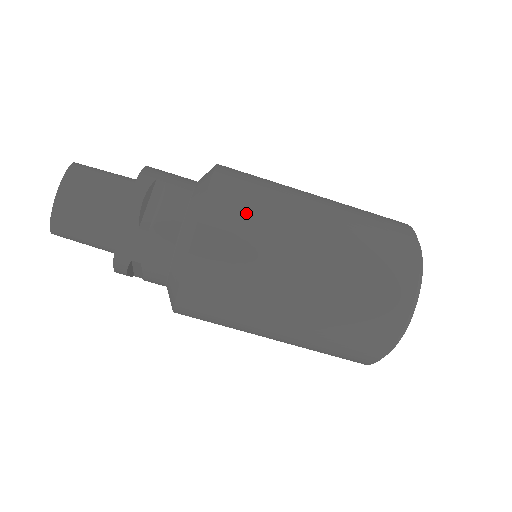
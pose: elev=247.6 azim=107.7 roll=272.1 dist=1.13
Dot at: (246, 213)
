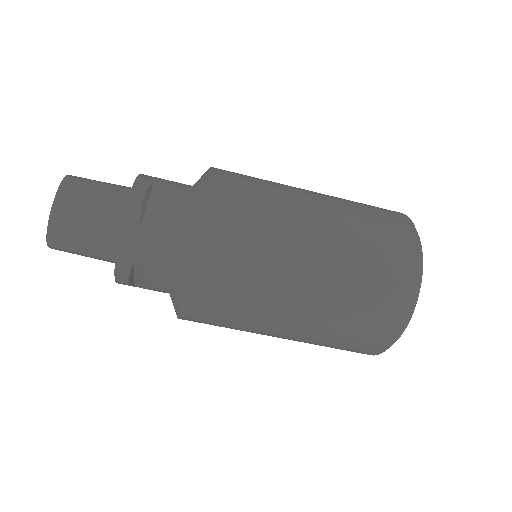
Dot at: (247, 203)
